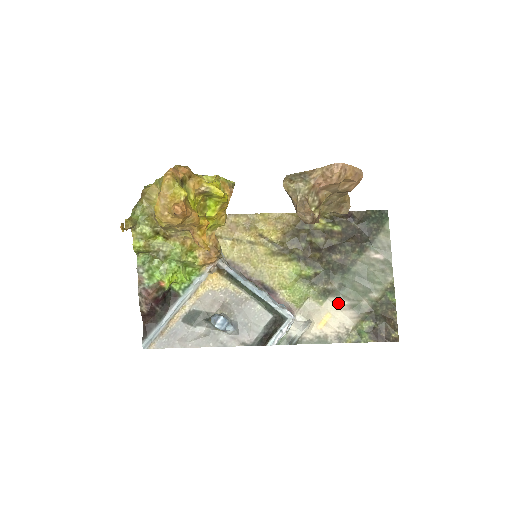
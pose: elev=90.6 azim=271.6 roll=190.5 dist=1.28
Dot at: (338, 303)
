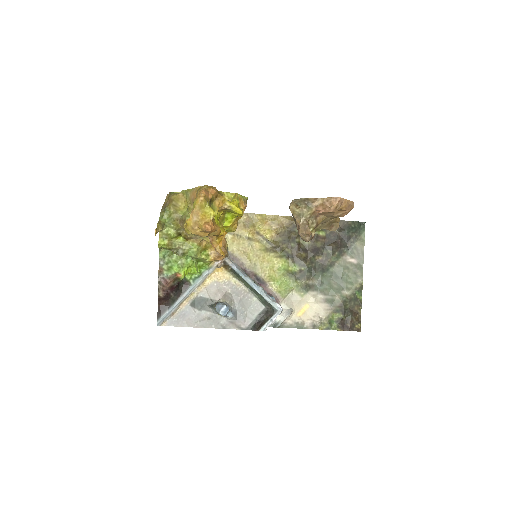
Dot at: (316, 296)
